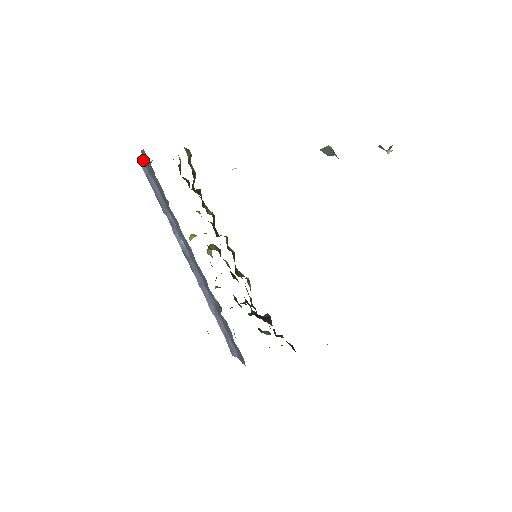
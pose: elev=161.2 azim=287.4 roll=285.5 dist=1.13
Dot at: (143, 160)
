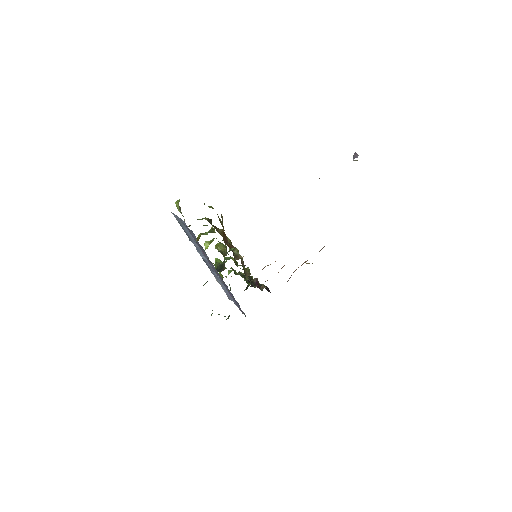
Dot at: (181, 220)
